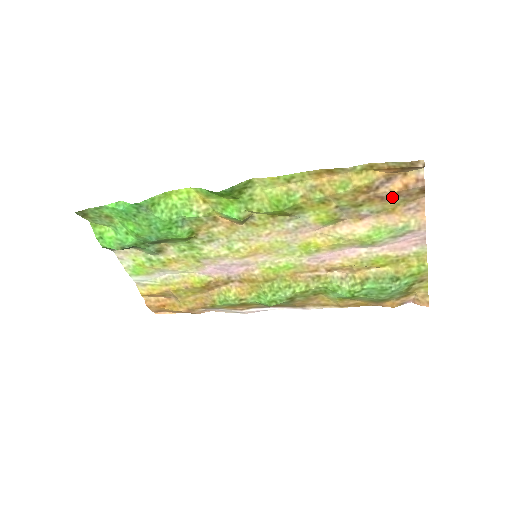
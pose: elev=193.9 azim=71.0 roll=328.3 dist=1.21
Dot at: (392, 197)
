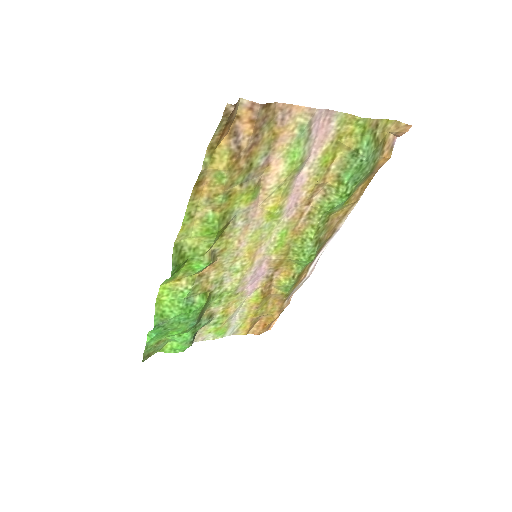
Dot at: (258, 134)
